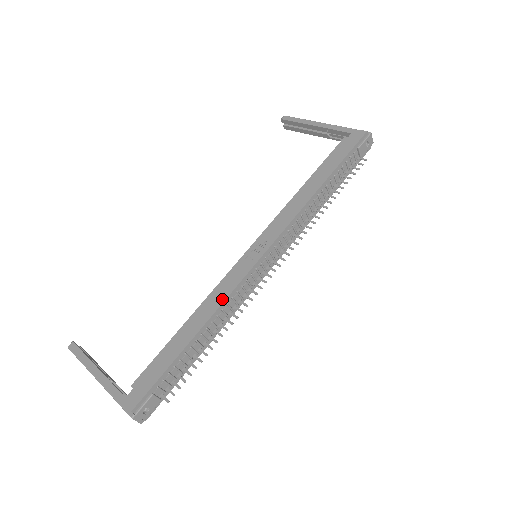
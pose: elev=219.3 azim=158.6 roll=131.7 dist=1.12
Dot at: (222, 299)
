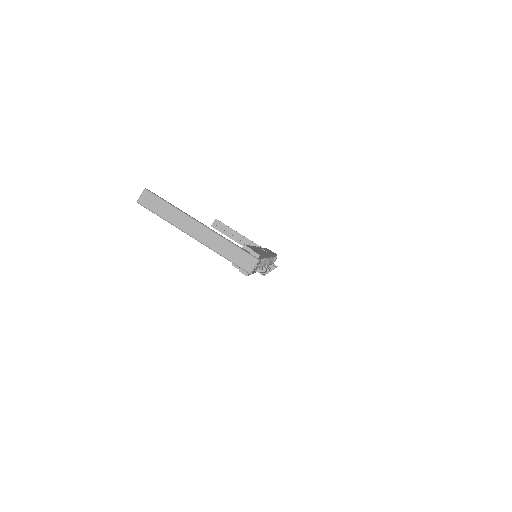
Dot at: occluded
